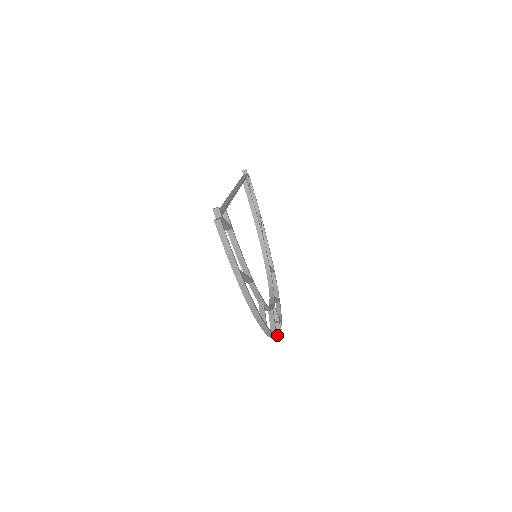
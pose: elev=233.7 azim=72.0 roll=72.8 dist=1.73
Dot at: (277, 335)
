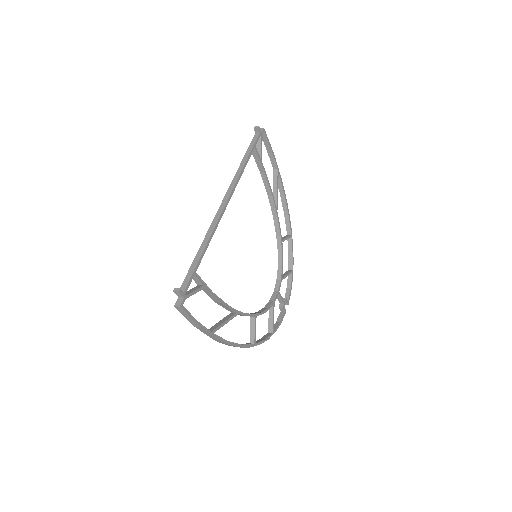
Dot at: (275, 330)
